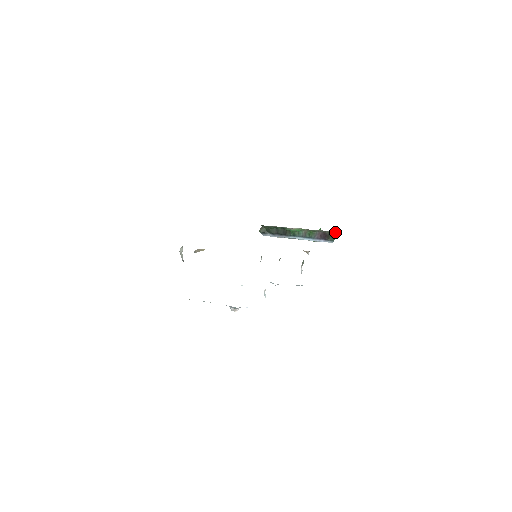
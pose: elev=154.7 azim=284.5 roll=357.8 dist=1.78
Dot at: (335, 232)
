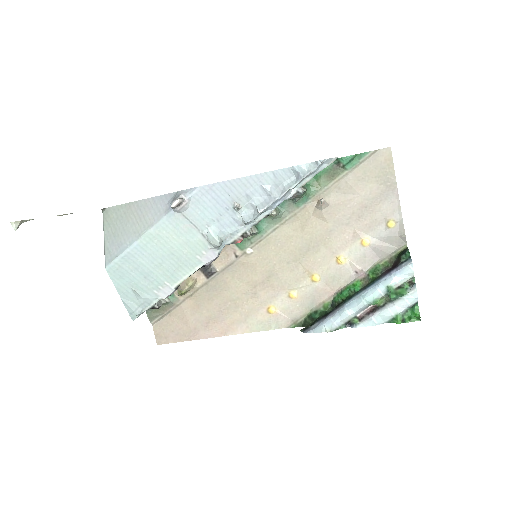
Dot at: (405, 248)
